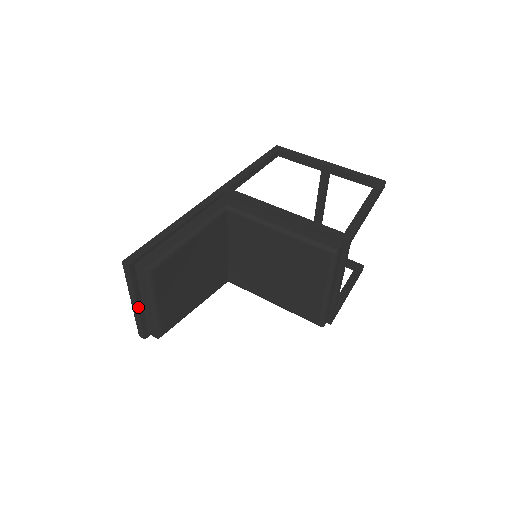
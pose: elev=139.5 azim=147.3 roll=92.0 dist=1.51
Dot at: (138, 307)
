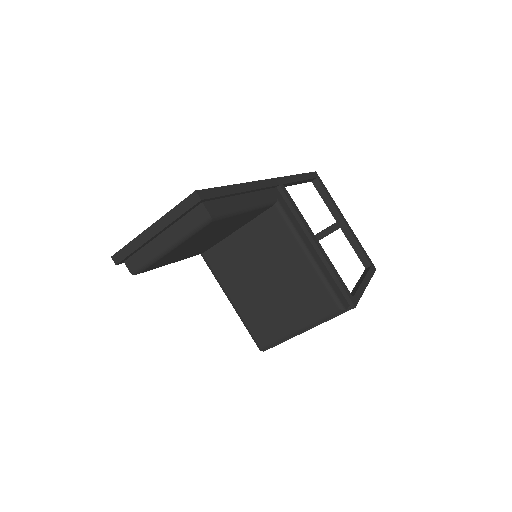
Dot at: (153, 236)
